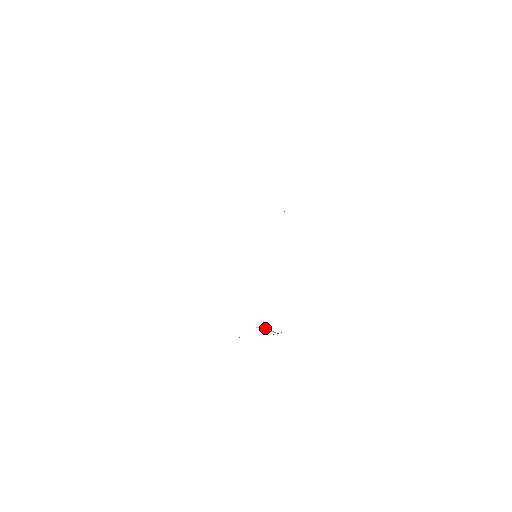
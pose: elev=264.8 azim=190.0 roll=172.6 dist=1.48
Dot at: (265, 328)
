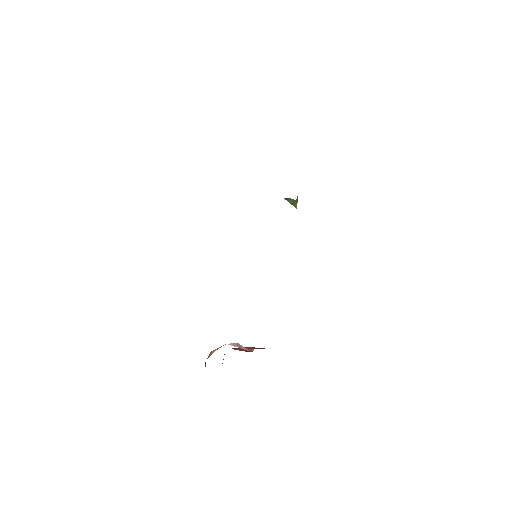
Dot at: (238, 345)
